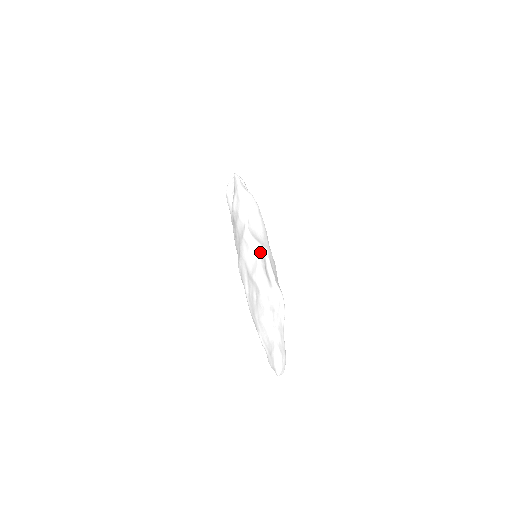
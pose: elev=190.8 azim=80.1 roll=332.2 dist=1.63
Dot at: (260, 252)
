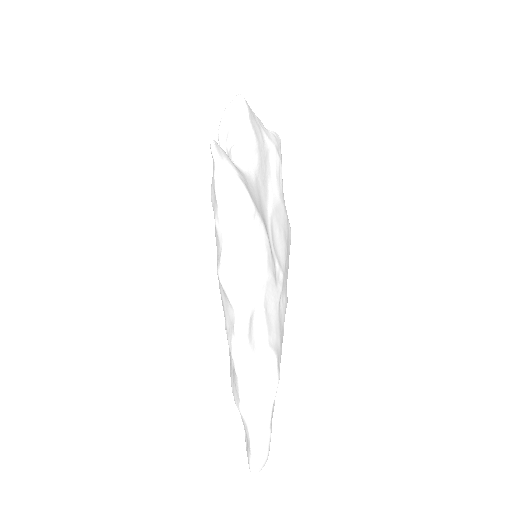
Dot at: (243, 304)
